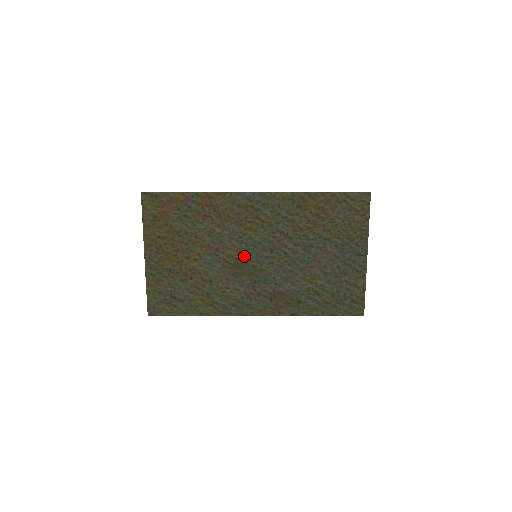
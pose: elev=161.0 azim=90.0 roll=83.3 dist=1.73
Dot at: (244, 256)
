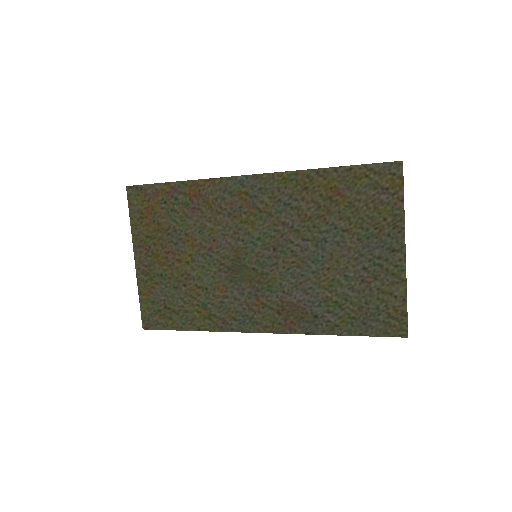
Dot at: (242, 256)
